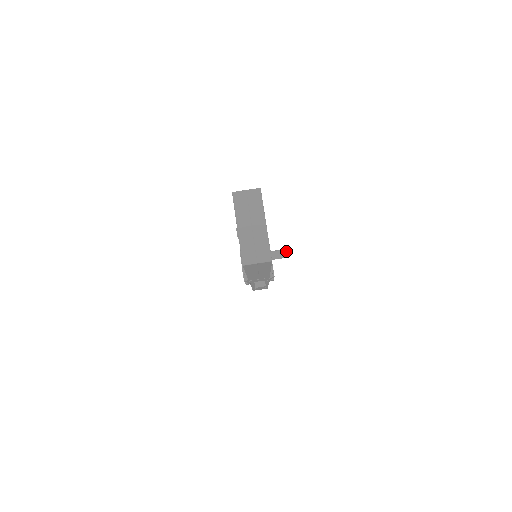
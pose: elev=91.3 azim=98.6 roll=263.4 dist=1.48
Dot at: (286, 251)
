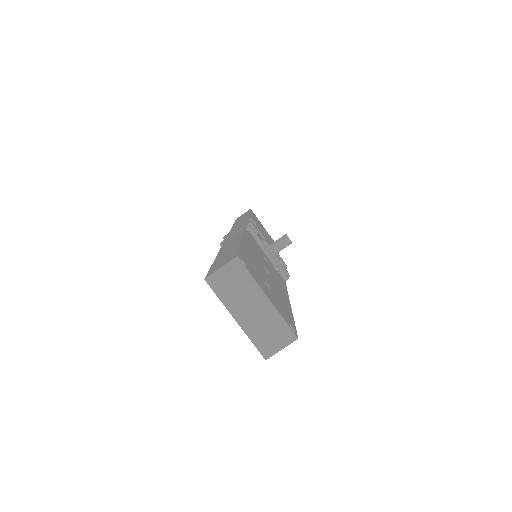
Dot at: (288, 238)
